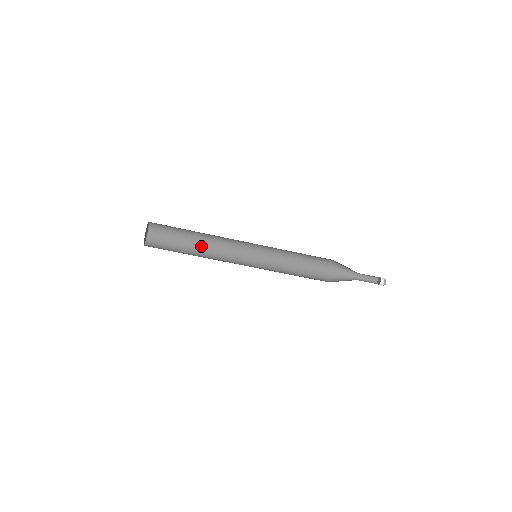
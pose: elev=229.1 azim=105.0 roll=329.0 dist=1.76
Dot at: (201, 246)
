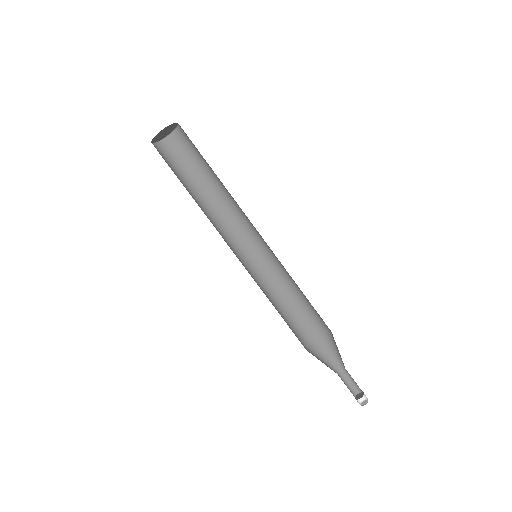
Dot at: (215, 193)
